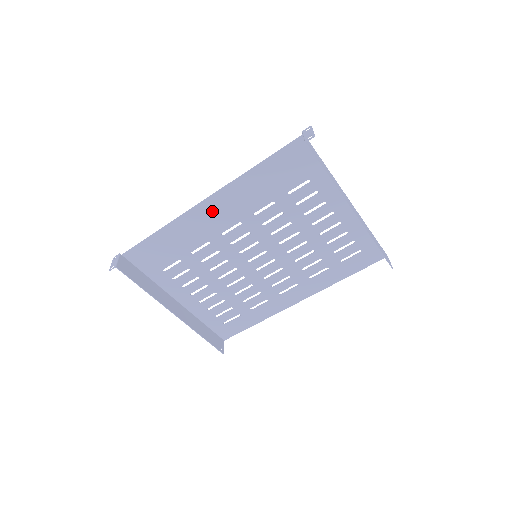
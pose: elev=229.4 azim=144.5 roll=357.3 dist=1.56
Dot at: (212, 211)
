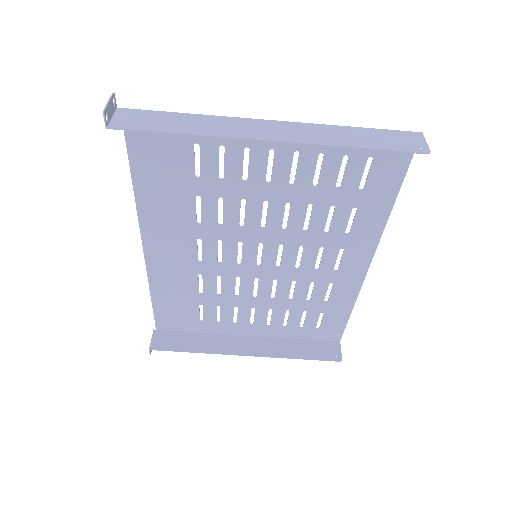
Dot at: (162, 250)
